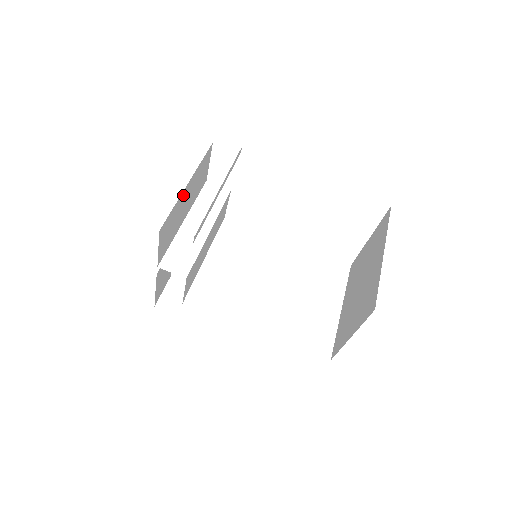
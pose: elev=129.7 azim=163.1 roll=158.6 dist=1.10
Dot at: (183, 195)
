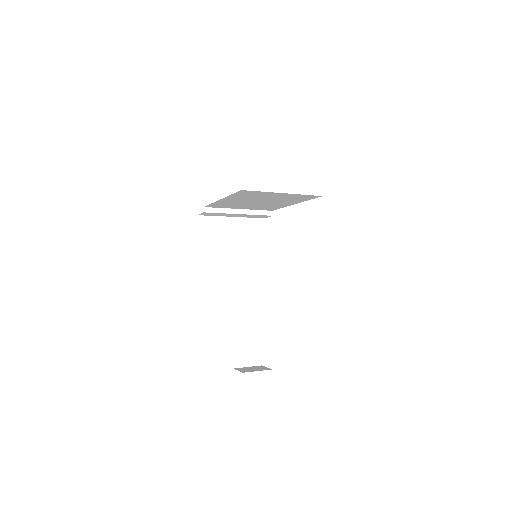
Dot at: (227, 221)
